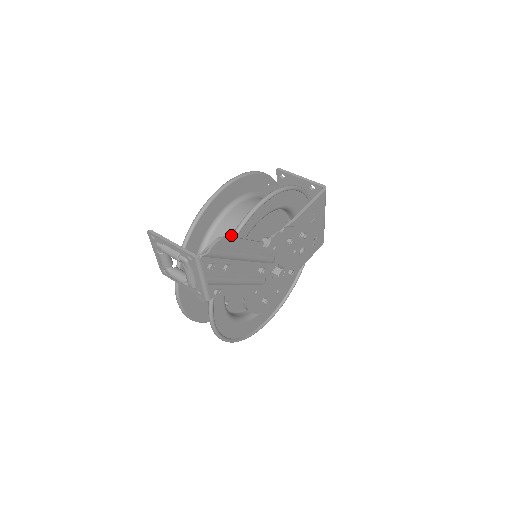
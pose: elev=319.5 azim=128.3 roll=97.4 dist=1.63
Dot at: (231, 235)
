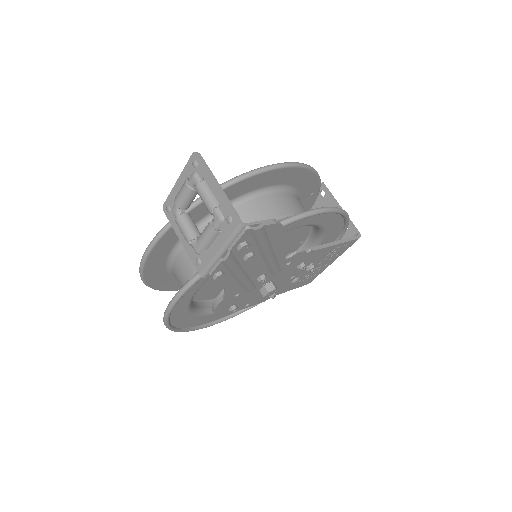
Dot at: occluded
